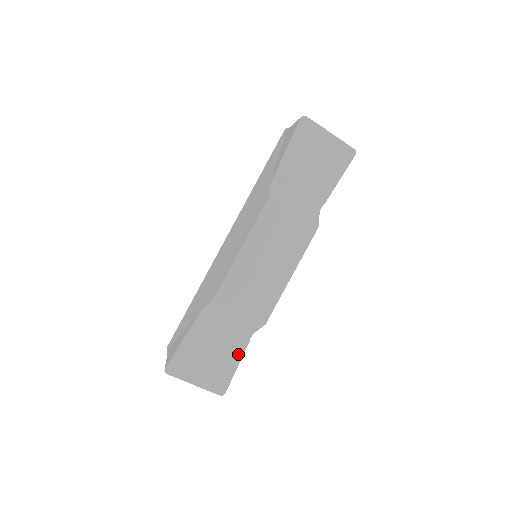
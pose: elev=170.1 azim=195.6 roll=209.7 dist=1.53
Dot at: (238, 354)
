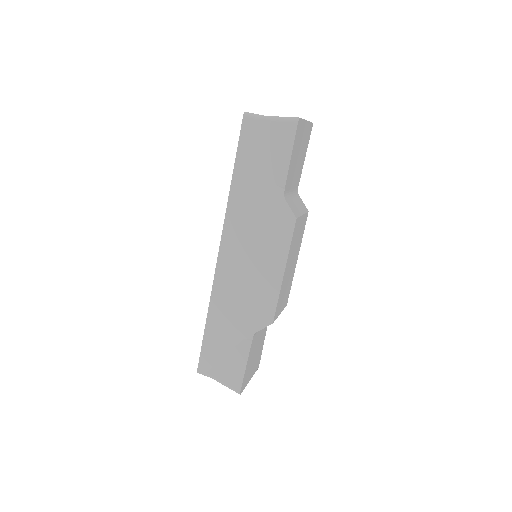
Dot at: (264, 335)
